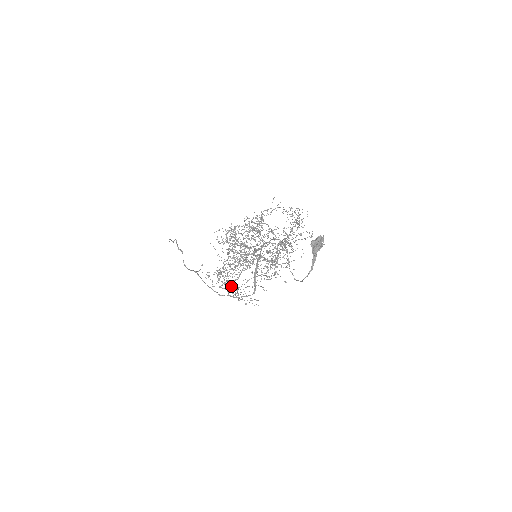
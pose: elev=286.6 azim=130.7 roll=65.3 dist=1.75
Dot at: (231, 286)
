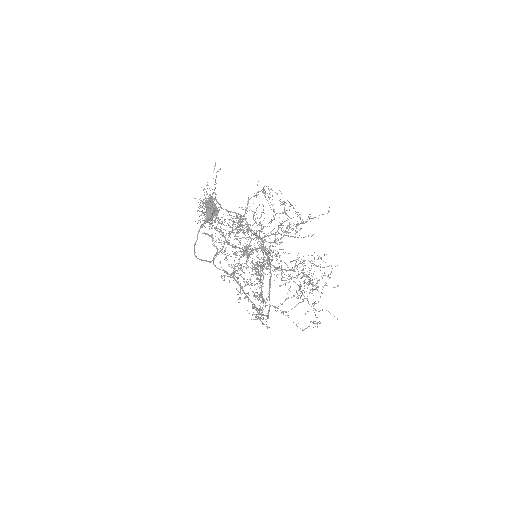
Dot at: occluded
